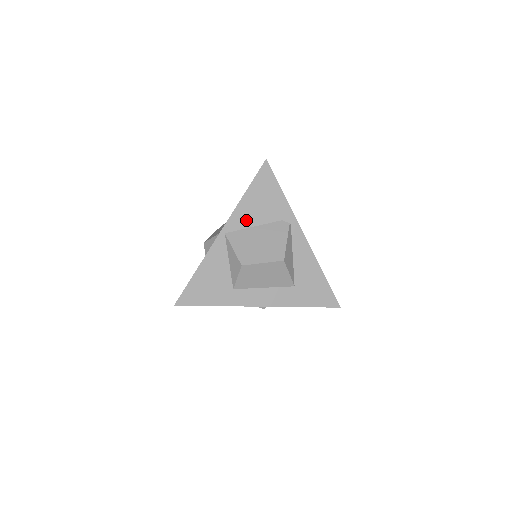
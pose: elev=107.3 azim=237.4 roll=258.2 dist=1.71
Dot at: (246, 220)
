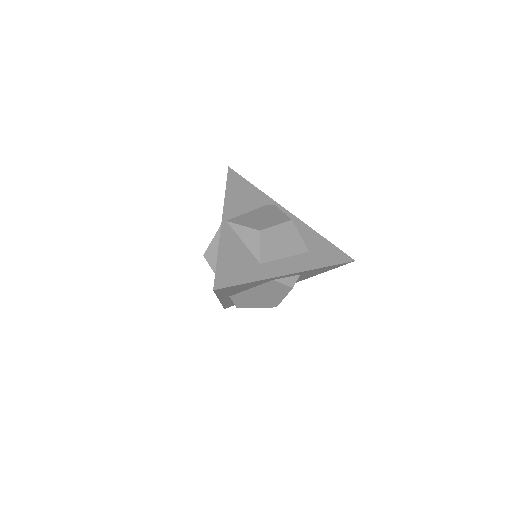
Dot at: (238, 209)
